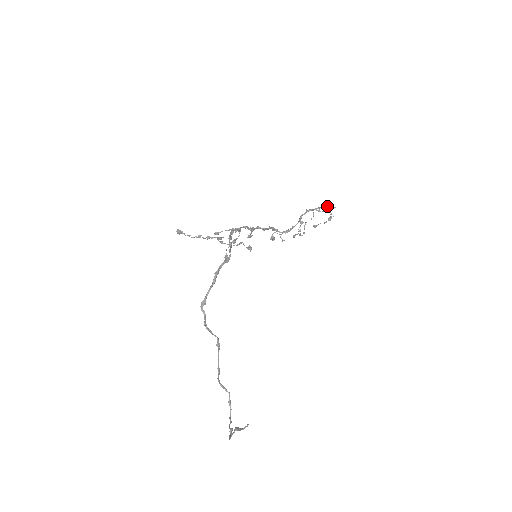
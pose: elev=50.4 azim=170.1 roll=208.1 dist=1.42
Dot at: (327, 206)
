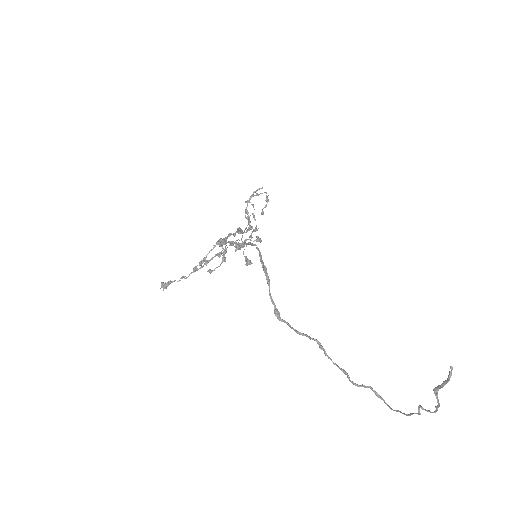
Dot at: (256, 191)
